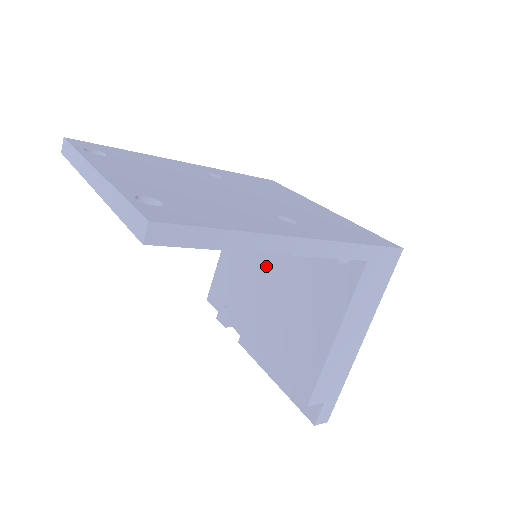
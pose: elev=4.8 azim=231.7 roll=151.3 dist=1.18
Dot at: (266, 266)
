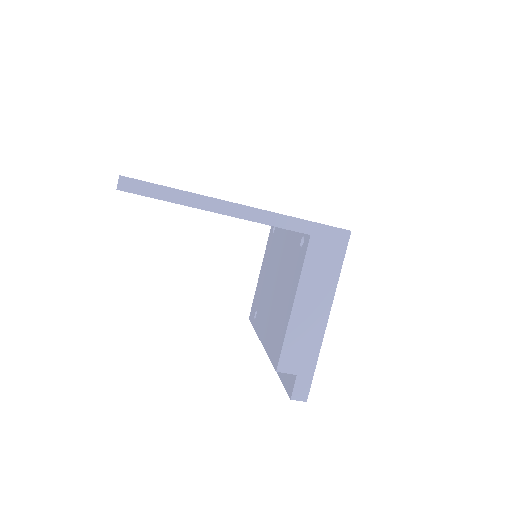
Dot at: (274, 272)
